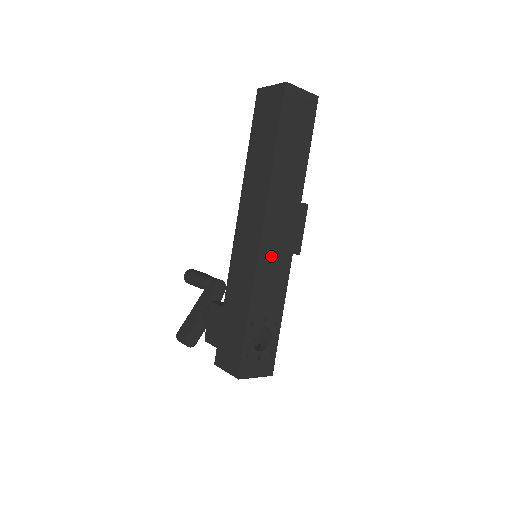
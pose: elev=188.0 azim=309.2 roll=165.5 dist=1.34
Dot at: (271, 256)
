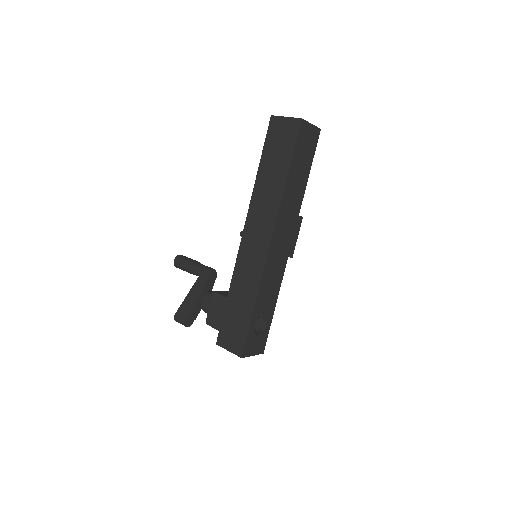
Dot at: (274, 260)
